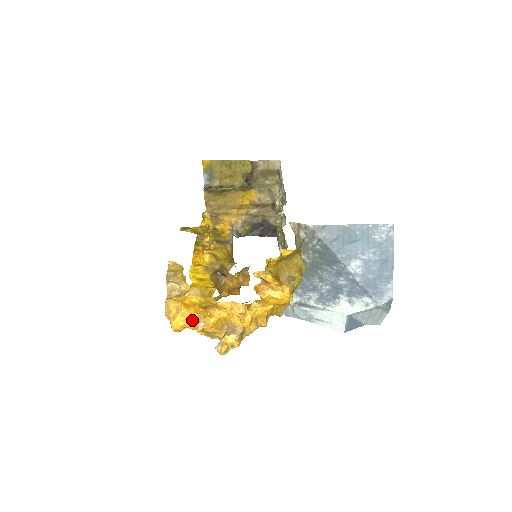
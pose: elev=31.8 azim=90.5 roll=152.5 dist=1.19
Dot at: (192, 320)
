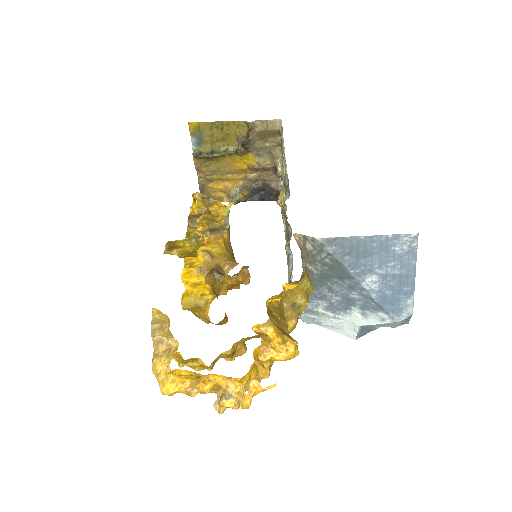
Dot at: (184, 387)
